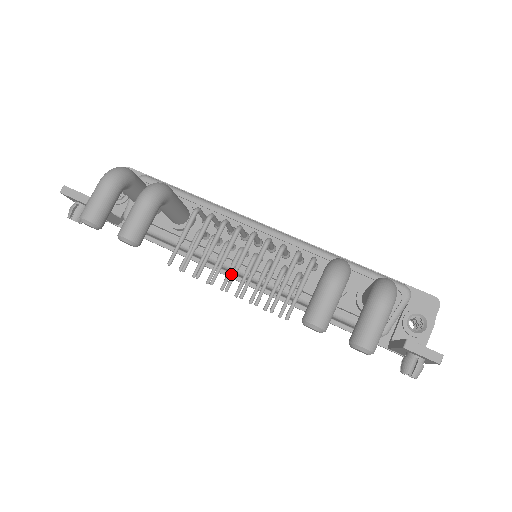
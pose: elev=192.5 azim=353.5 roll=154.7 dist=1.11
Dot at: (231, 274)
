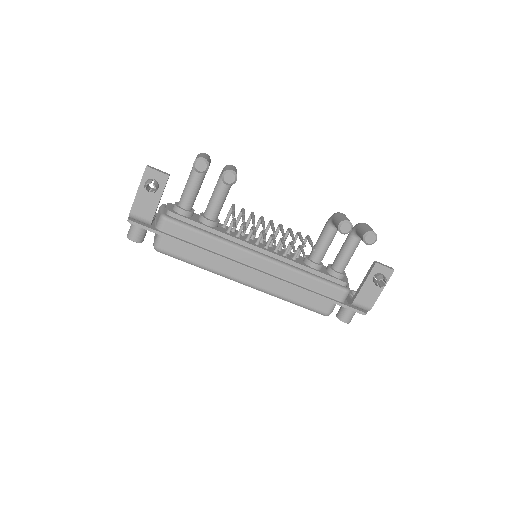
Dot at: (243, 264)
